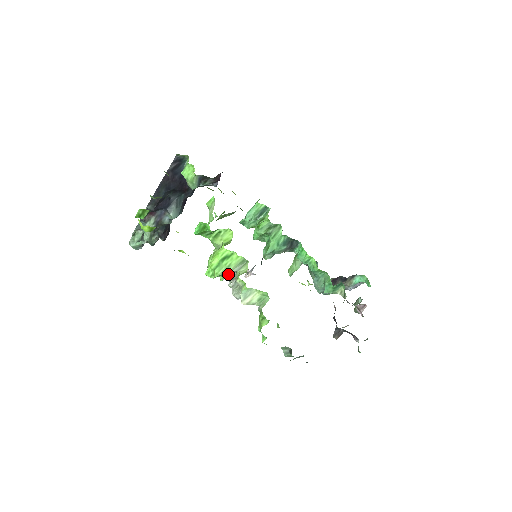
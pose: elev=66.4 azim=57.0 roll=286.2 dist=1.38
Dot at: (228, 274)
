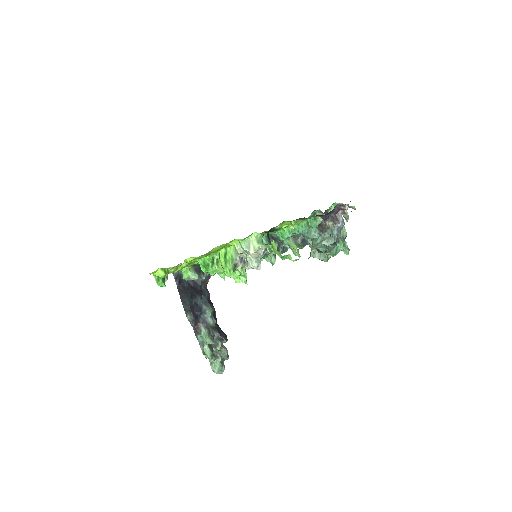
Dot at: (241, 266)
